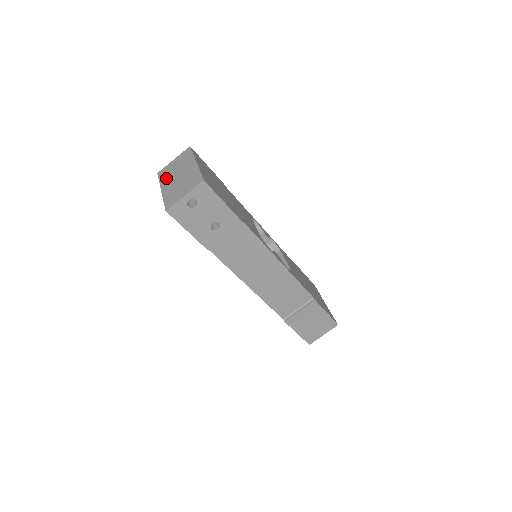
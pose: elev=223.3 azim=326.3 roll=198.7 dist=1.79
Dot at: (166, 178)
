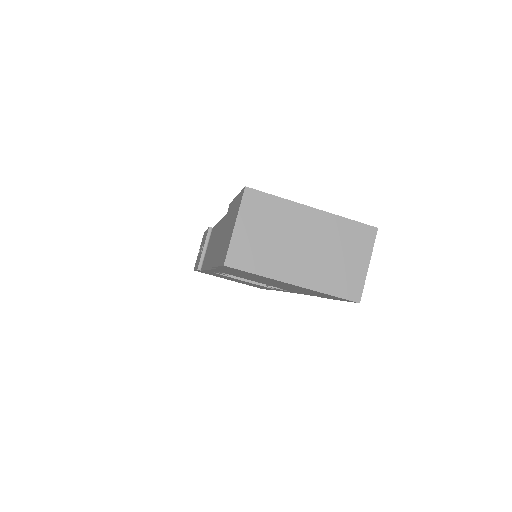
Dot at: (272, 262)
